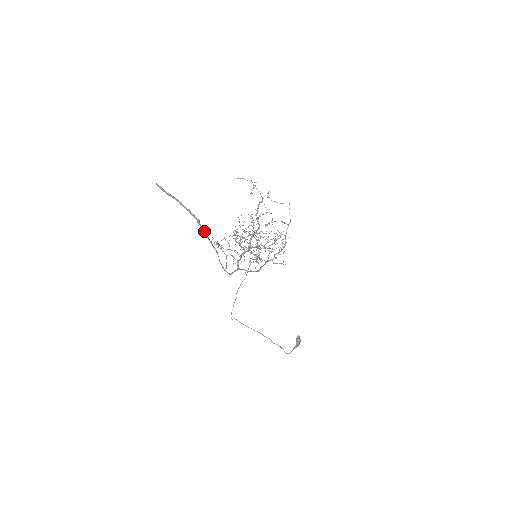
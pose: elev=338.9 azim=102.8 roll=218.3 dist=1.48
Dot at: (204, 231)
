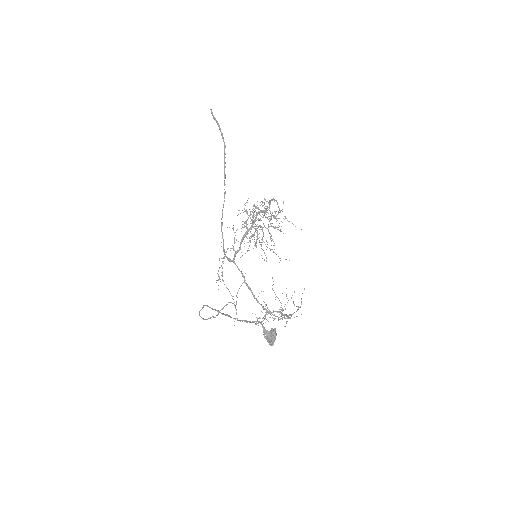
Dot at: occluded
